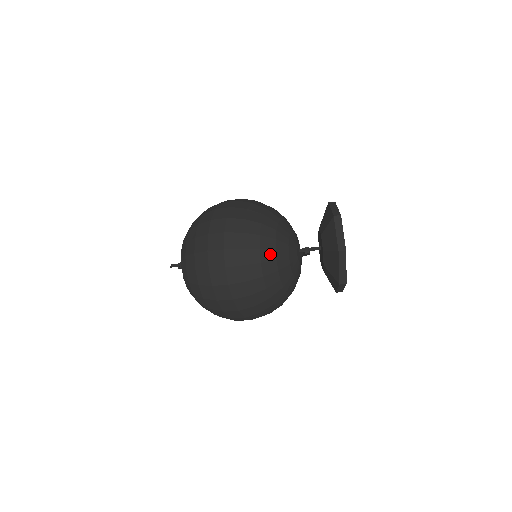
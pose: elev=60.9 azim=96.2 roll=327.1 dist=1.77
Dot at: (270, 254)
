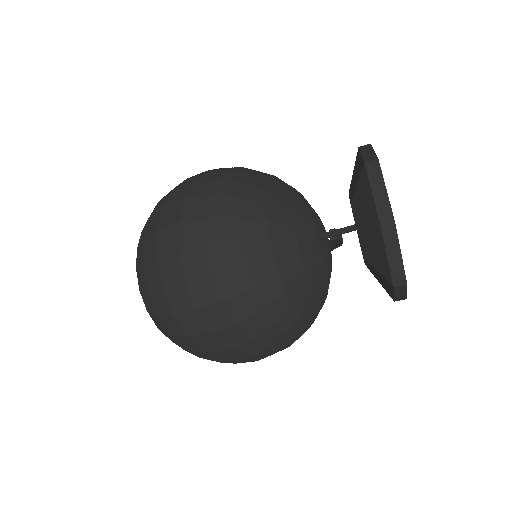
Dot at: (260, 248)
